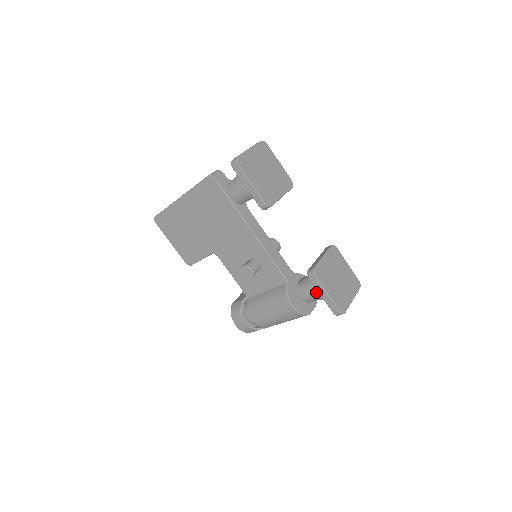
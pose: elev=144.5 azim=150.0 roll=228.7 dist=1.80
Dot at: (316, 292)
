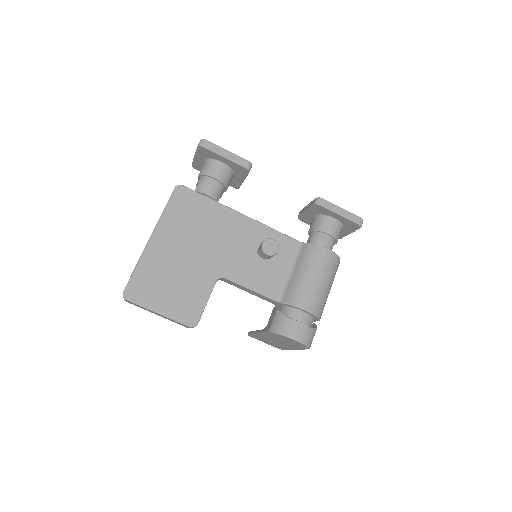
Dot at: (330, 228)
